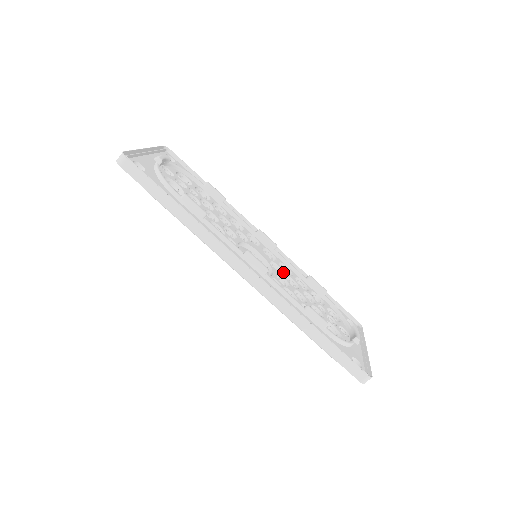
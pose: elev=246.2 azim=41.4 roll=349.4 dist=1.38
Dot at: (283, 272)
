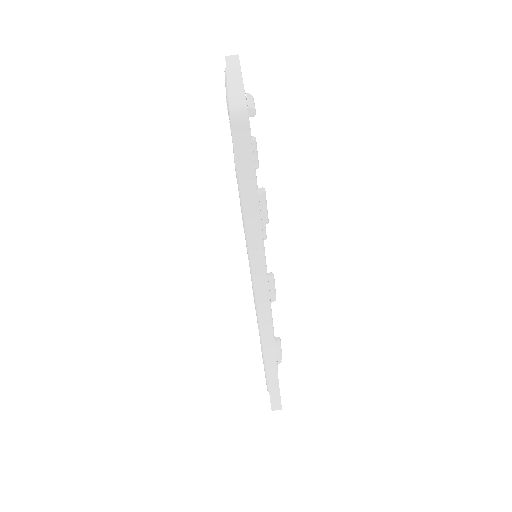
Dot at: occluded
